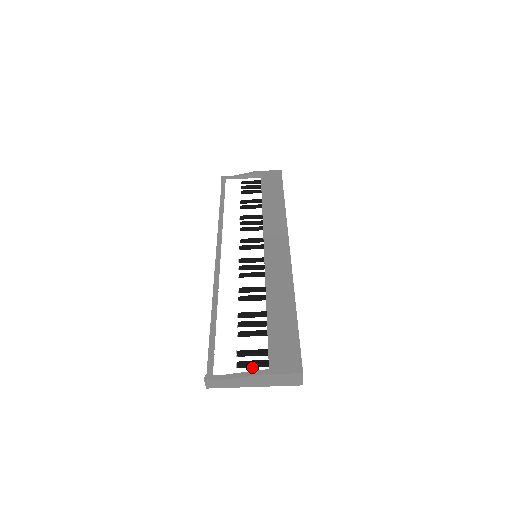
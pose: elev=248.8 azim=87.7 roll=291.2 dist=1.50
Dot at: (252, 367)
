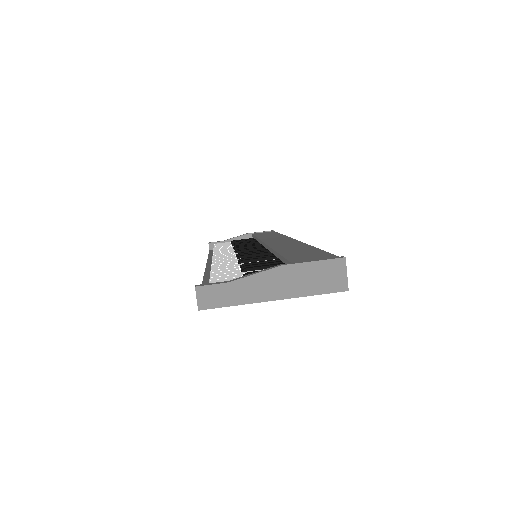
Dot at: occluded
